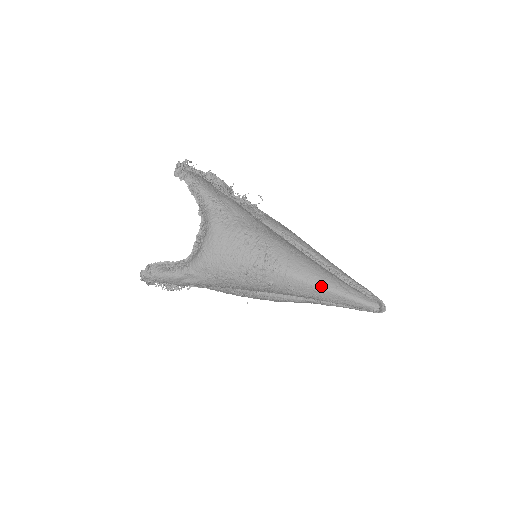
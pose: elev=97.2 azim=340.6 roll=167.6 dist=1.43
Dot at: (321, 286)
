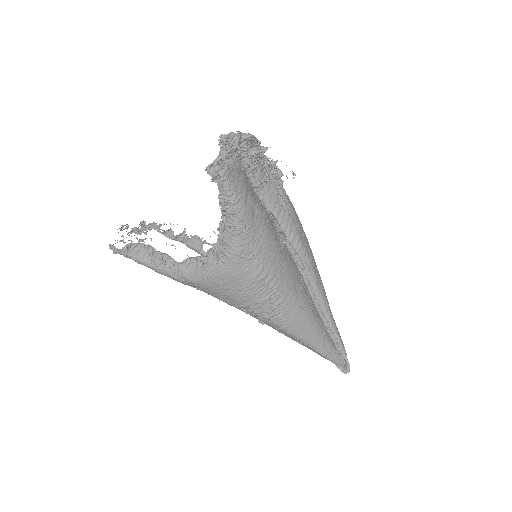
Dot at: (309, 345)
